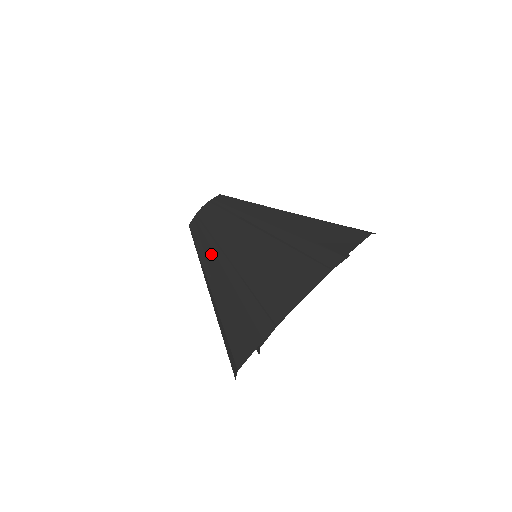
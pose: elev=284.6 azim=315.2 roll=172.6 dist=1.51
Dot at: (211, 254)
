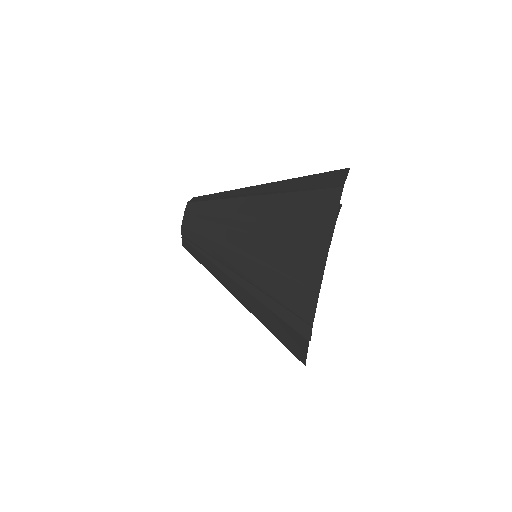
Dot at: (219, 271)
